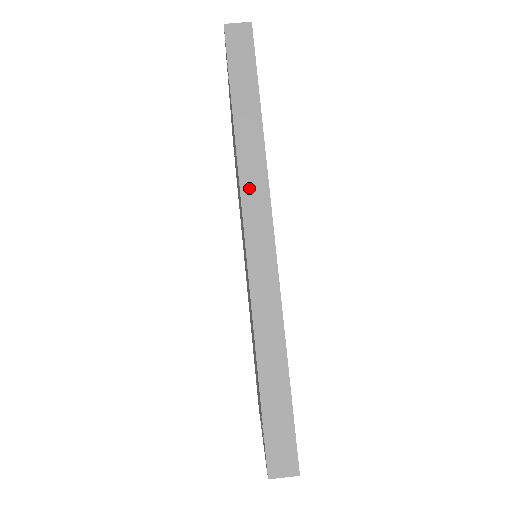
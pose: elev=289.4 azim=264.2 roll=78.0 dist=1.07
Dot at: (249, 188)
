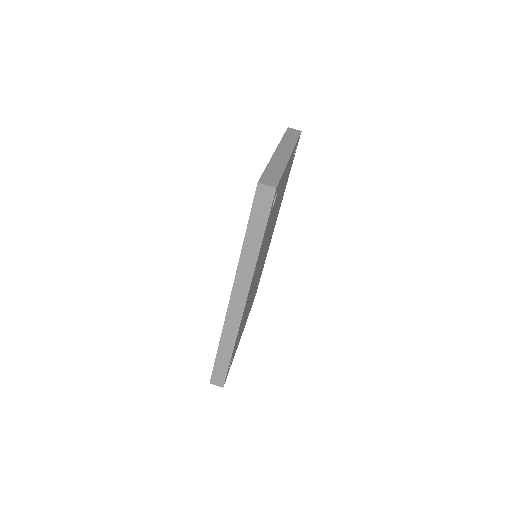
Dot at: (240, 279)
